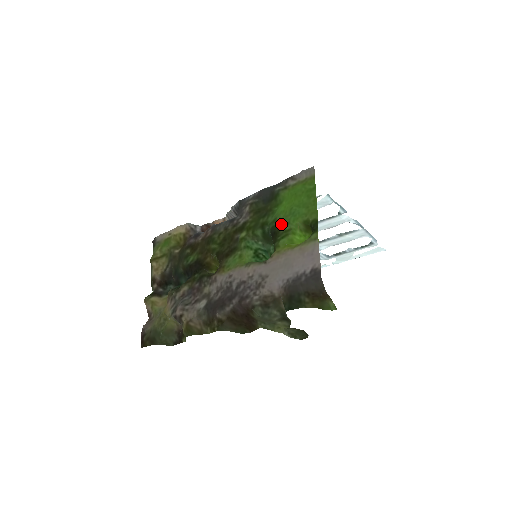
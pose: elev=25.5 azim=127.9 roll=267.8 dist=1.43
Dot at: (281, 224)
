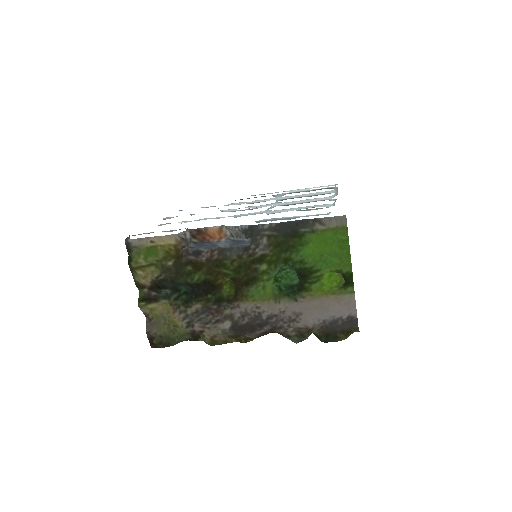
Dot at: (311, 268)
